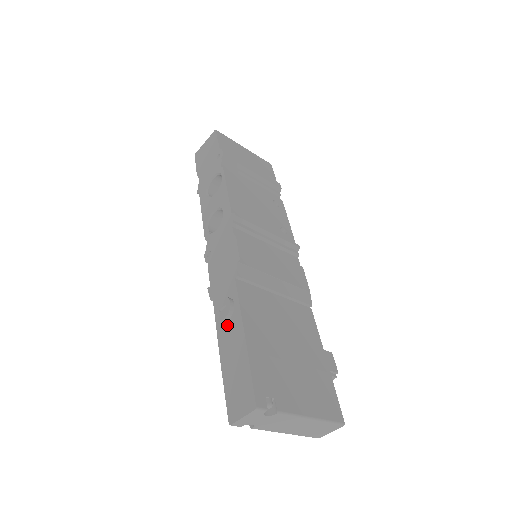
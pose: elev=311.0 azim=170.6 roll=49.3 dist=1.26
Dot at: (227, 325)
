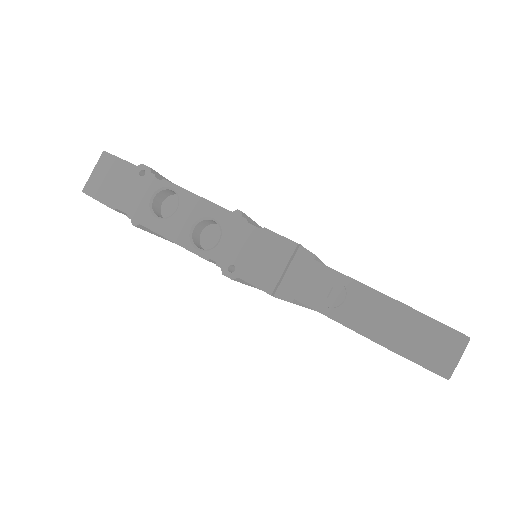
Dot at: (348, 305)
